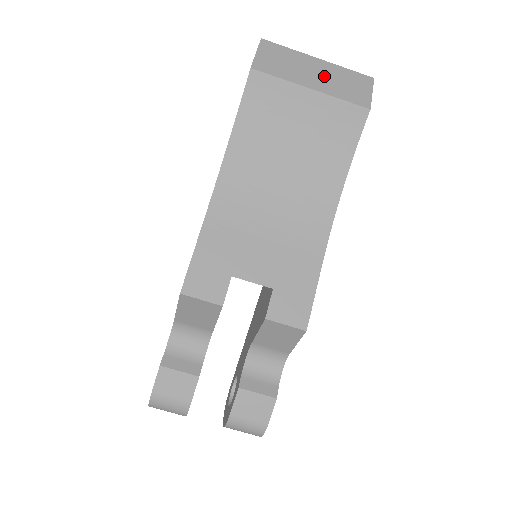
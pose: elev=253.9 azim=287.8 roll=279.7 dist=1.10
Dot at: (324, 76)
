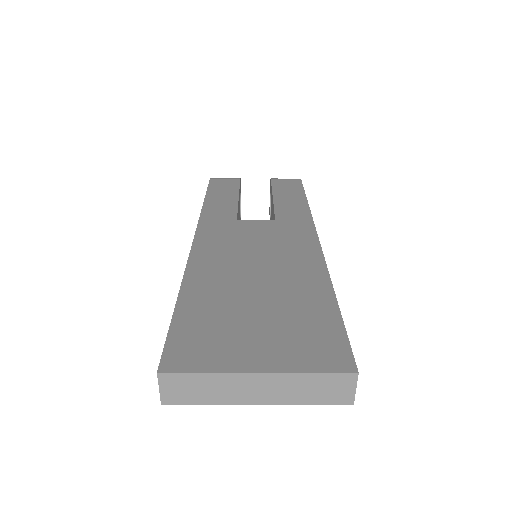
Dot at: occluded
